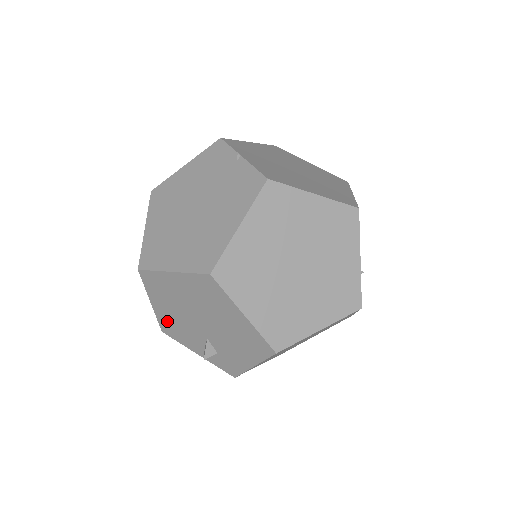
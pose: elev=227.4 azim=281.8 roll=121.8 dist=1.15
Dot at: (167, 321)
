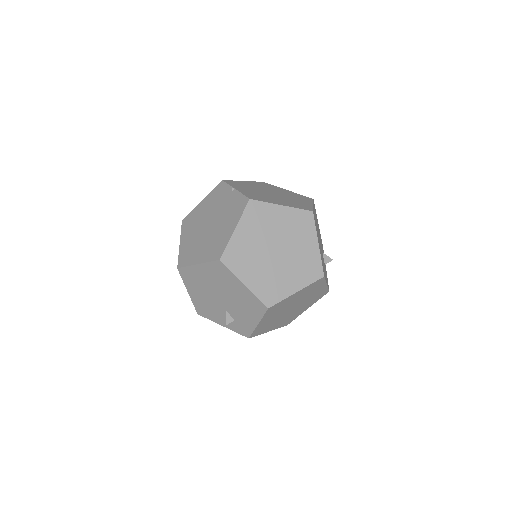
Dot at: (200, 304)
